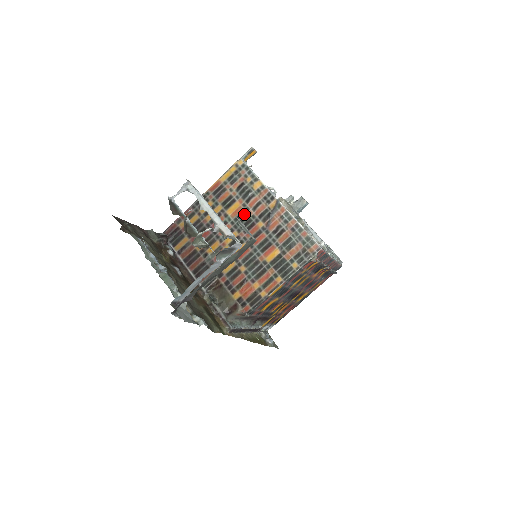
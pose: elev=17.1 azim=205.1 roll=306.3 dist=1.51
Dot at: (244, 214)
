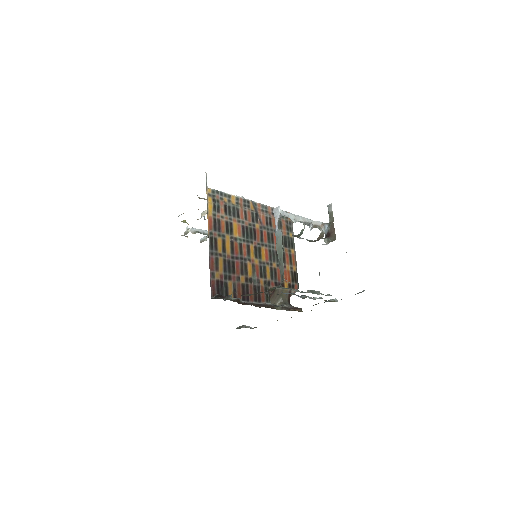
Dot at: (244, 228)
